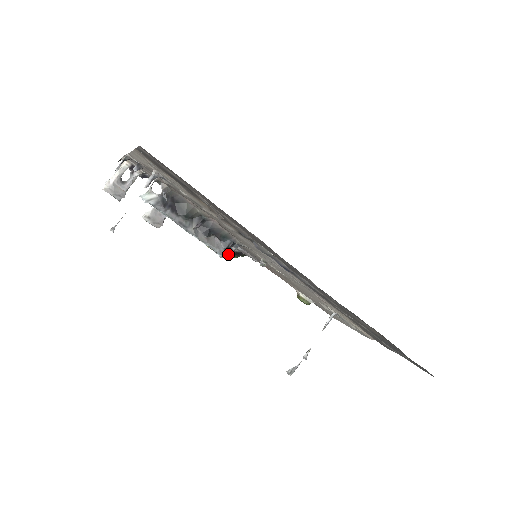
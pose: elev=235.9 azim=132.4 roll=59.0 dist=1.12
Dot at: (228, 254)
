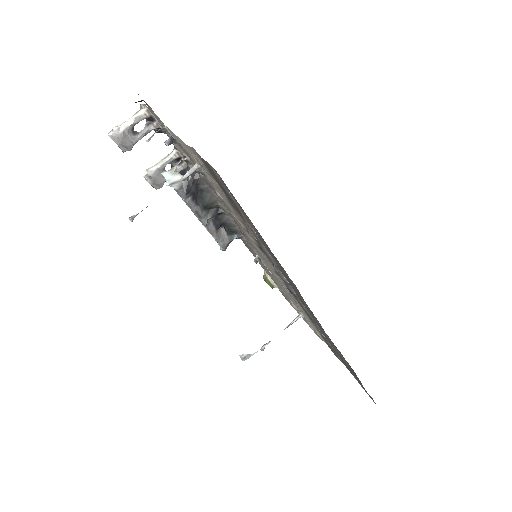
Dot at: occluded
